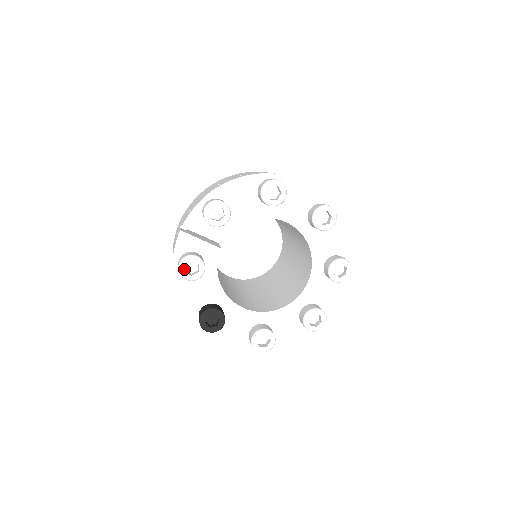
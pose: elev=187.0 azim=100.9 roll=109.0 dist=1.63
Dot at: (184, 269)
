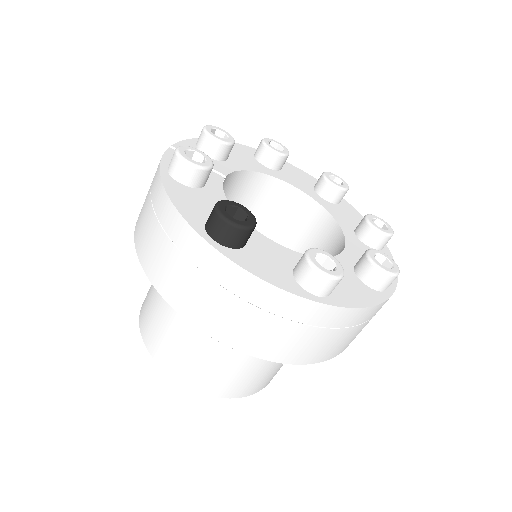
Dot at: (184, 153)
